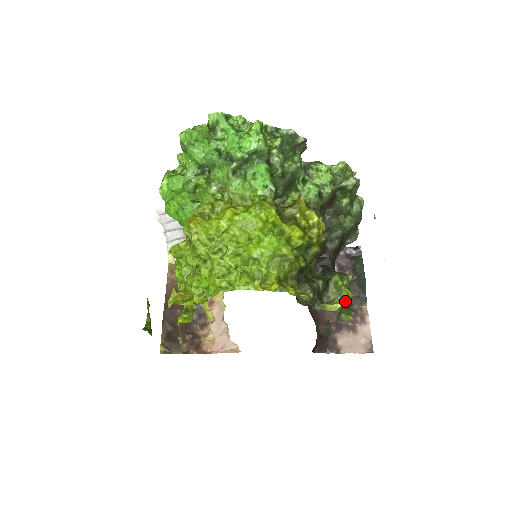
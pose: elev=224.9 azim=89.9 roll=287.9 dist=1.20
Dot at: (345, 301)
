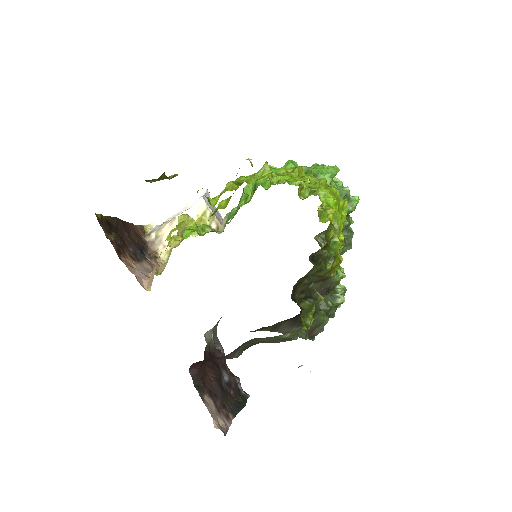
Dot at: (306, 320)
